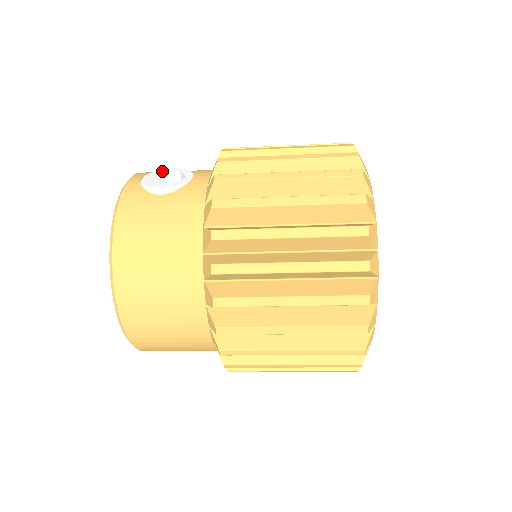
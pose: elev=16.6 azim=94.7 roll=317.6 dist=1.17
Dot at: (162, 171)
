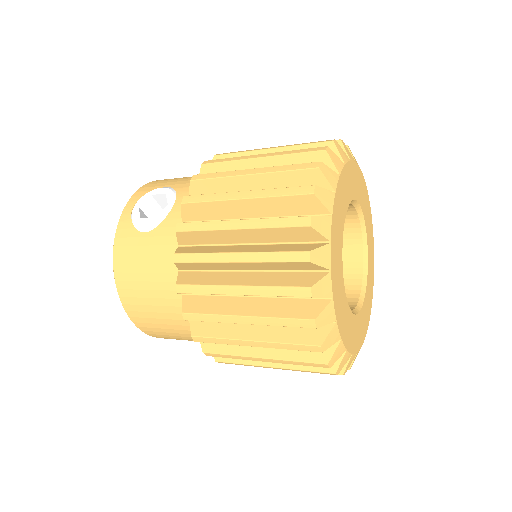
Dot at: (151, 193)
